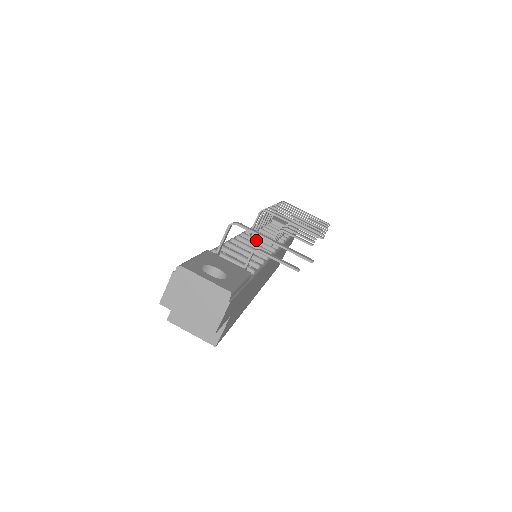
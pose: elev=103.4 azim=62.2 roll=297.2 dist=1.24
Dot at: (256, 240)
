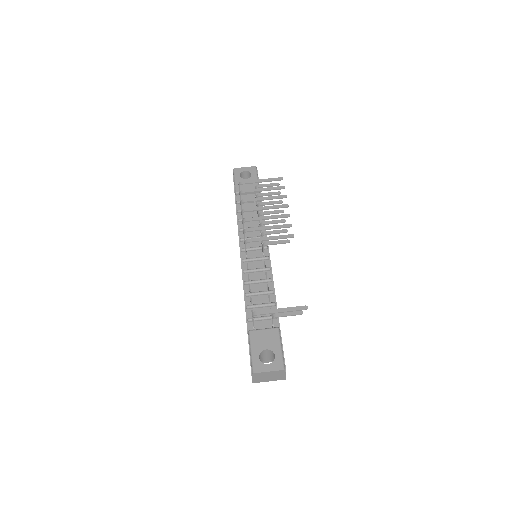
Dot at: (254, 260)
